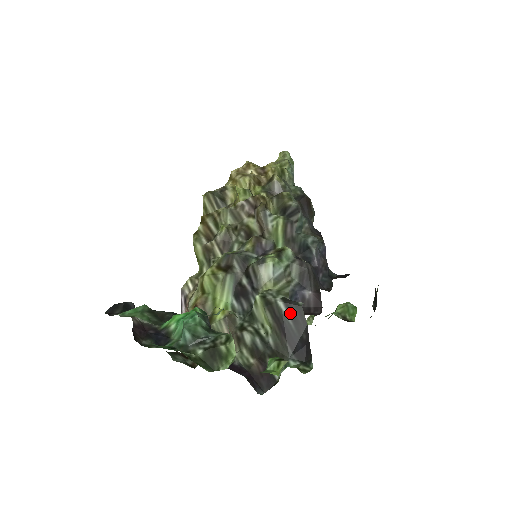
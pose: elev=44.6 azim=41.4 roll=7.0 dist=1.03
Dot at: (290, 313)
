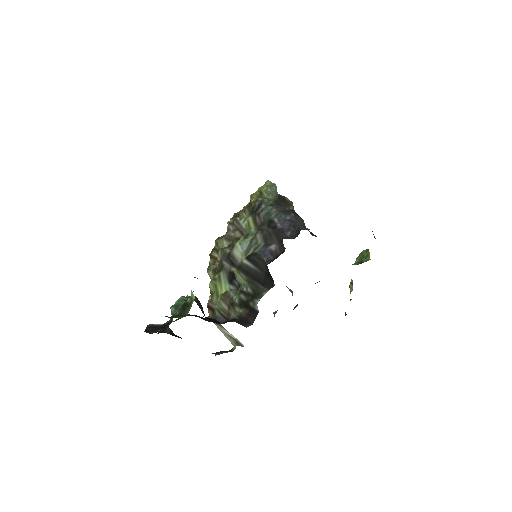
Dot at: (252, 263)
